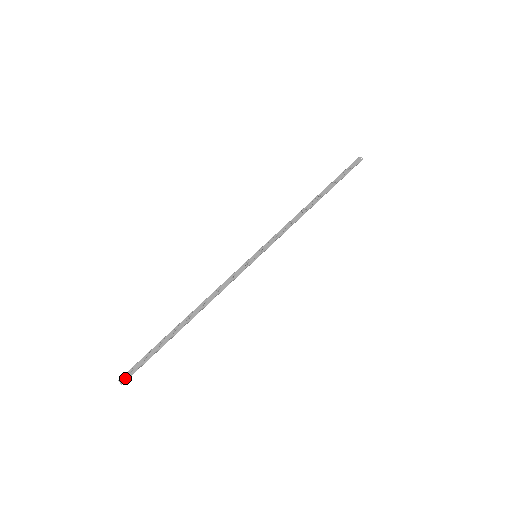
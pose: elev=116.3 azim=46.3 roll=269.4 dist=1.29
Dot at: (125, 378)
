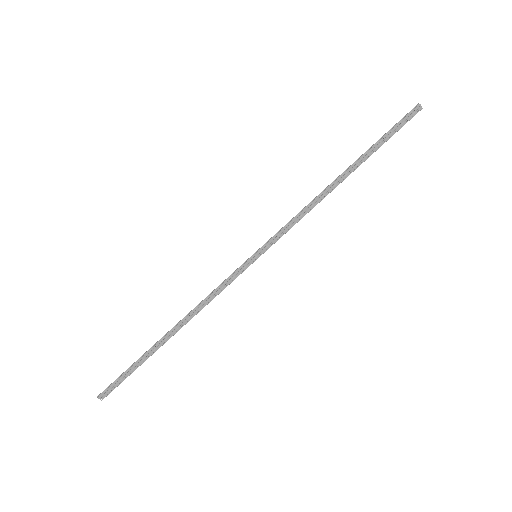
Dot at: (105, 395)
